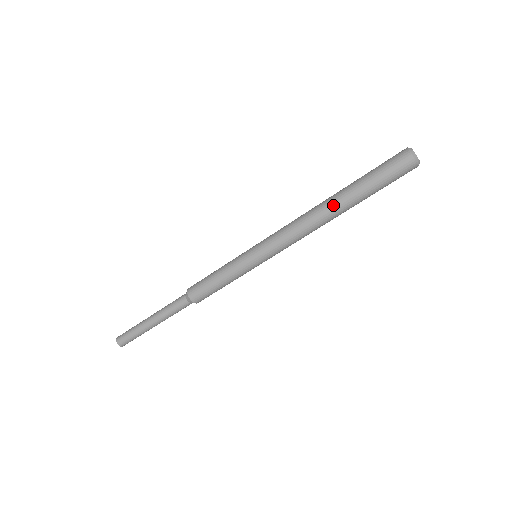
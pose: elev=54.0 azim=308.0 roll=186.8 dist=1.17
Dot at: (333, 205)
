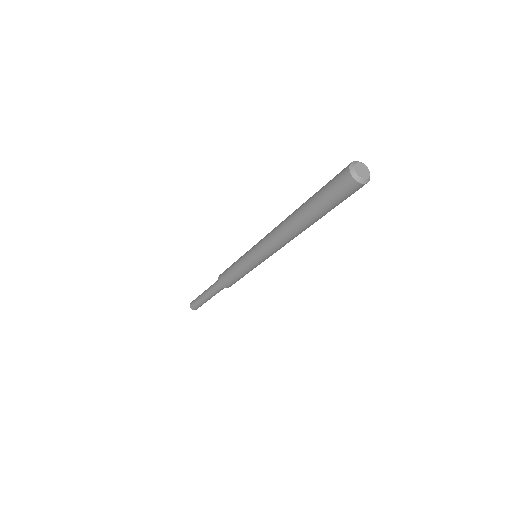
Dot at: (302, 227)
